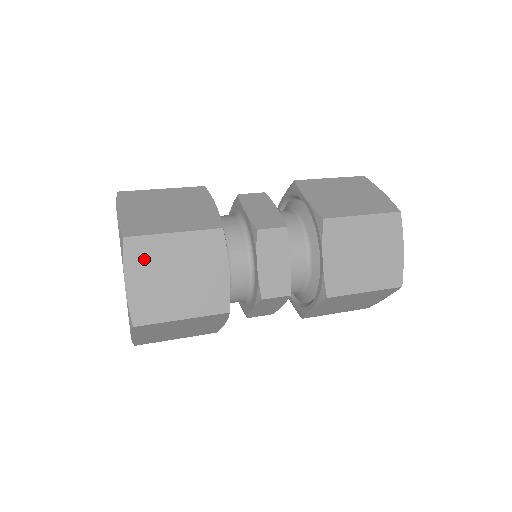
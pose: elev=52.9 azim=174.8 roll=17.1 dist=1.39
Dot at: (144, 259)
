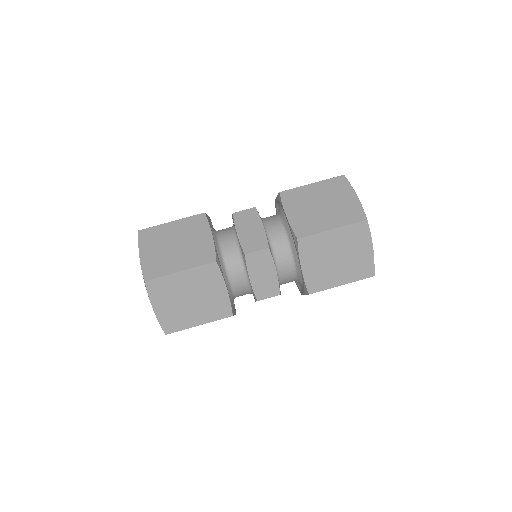
Dot at: (152, 240)
